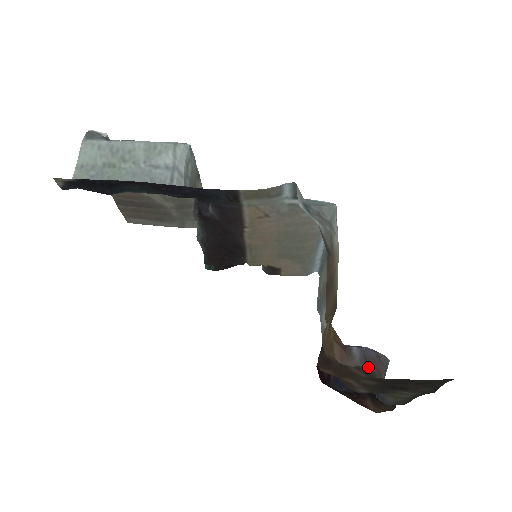
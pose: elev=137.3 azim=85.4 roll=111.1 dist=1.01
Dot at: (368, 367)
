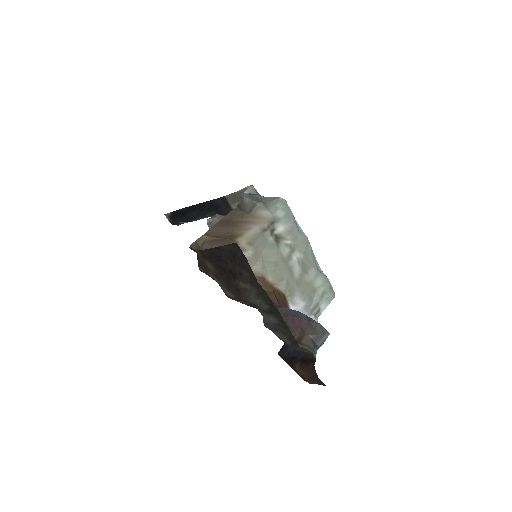
Dot at: (284, 316)
